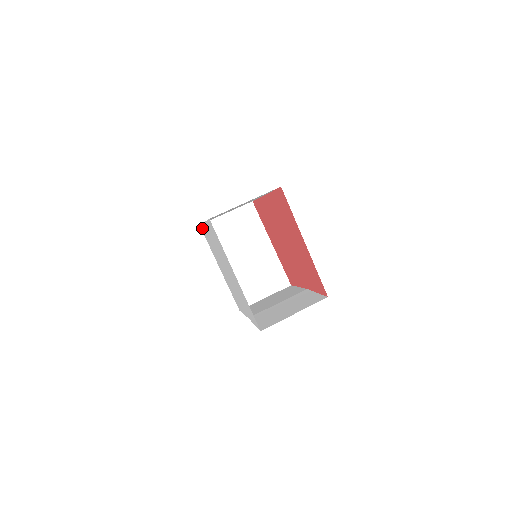
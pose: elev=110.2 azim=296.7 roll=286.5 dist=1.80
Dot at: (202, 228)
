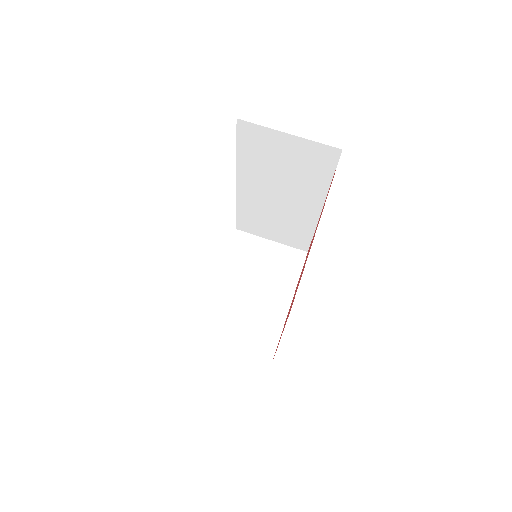
Dot at: occluded
